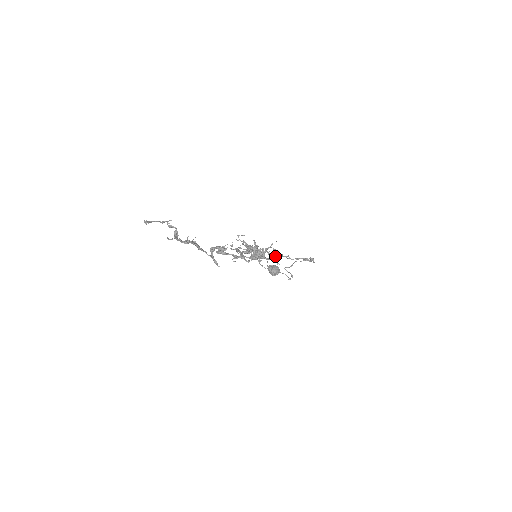
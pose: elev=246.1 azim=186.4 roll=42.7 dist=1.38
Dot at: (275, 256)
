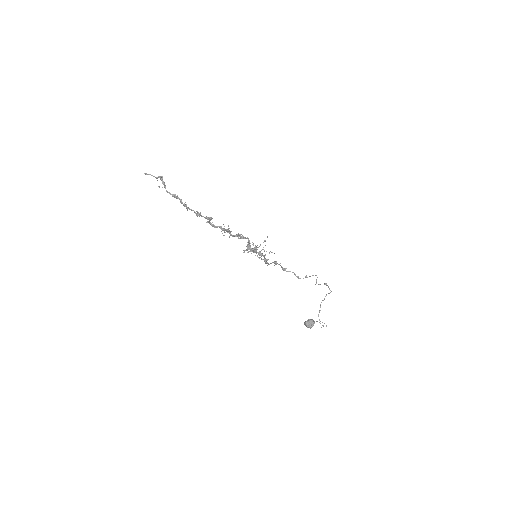
Dot at: (278, 264)
